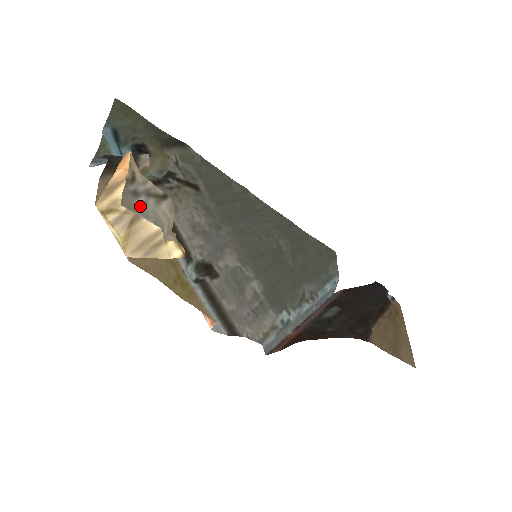
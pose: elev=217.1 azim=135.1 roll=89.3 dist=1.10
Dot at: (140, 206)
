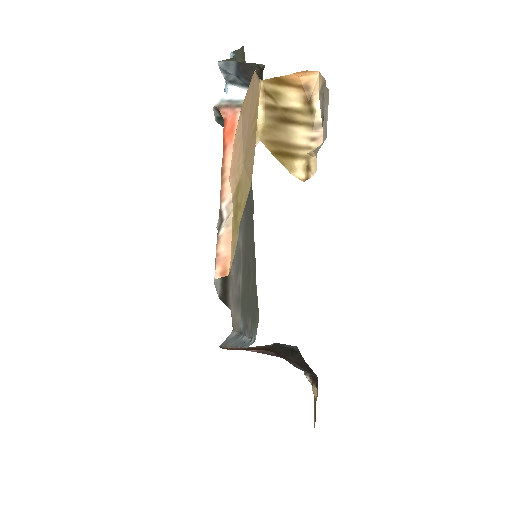
Dot at: (325, 108)
